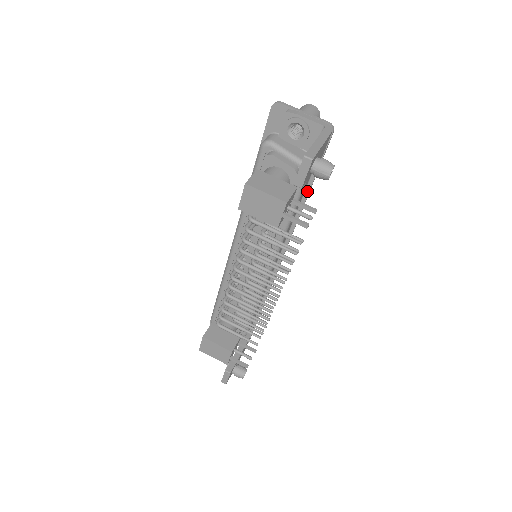
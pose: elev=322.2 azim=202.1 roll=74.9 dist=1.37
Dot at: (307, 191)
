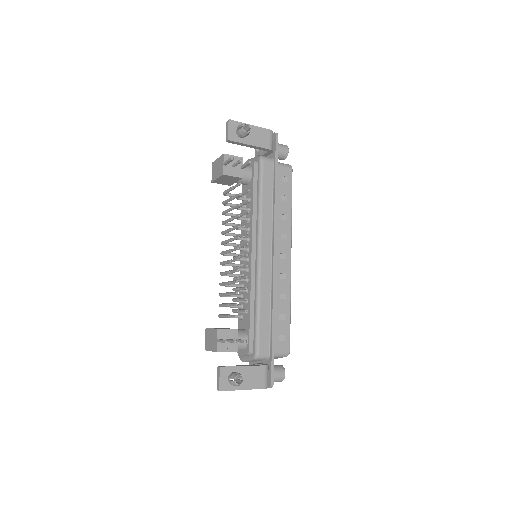
Dot at: (274, 182)
